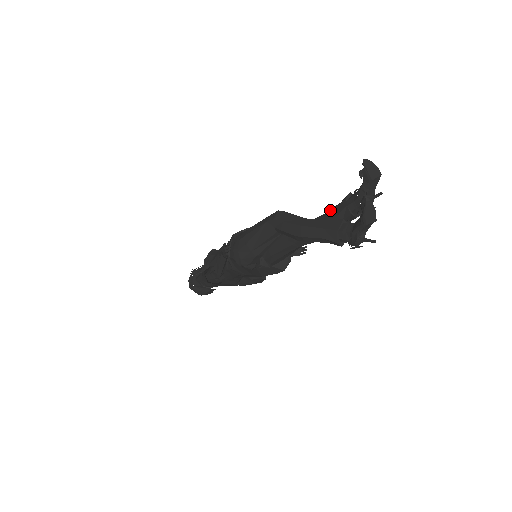
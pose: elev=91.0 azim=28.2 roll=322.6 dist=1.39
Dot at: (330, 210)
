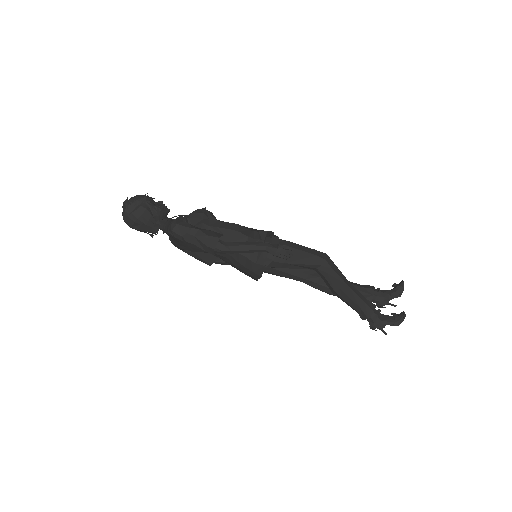
Dot at: (356, 285)
